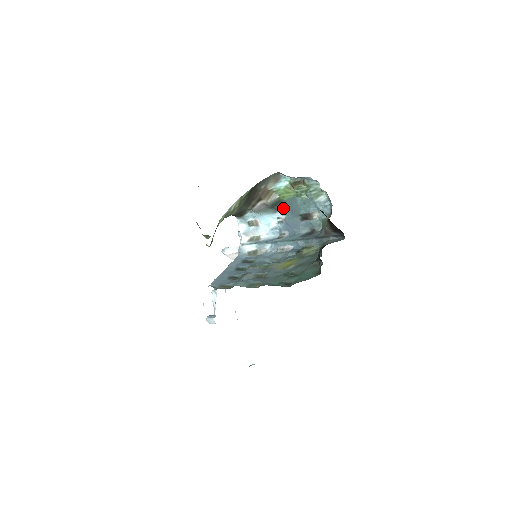
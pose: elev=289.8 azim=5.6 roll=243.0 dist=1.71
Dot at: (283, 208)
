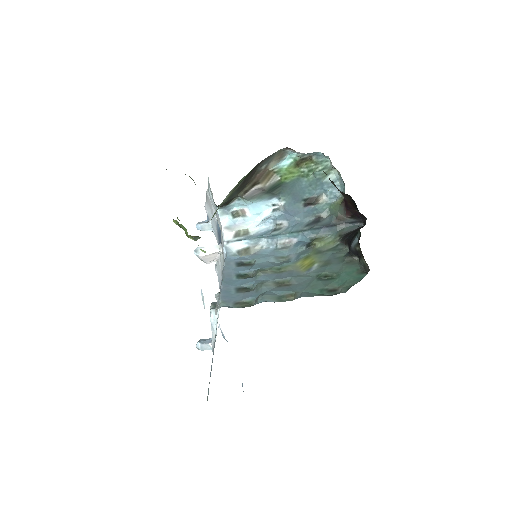
Dot at: (283, 192)
